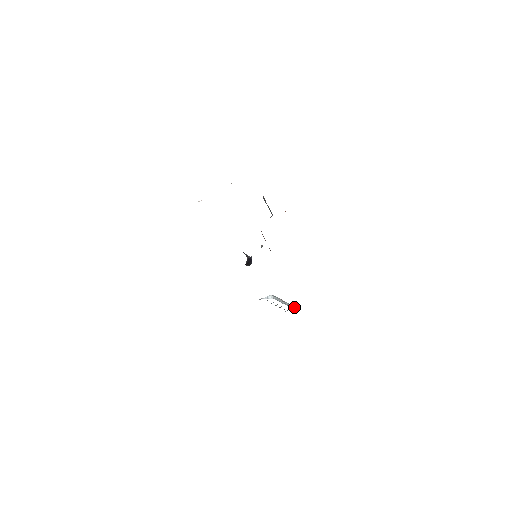
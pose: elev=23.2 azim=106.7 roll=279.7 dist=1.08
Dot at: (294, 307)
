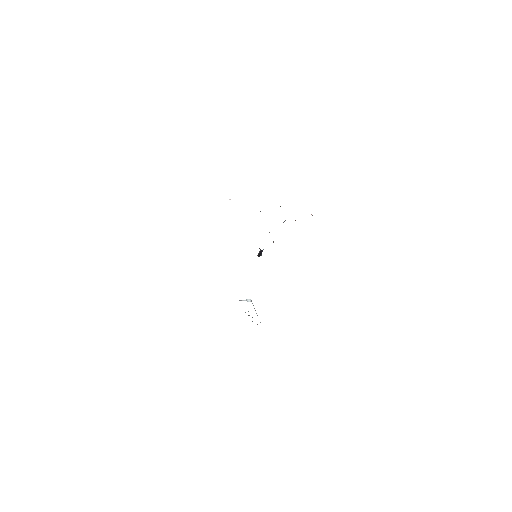
Dot at: occluded
